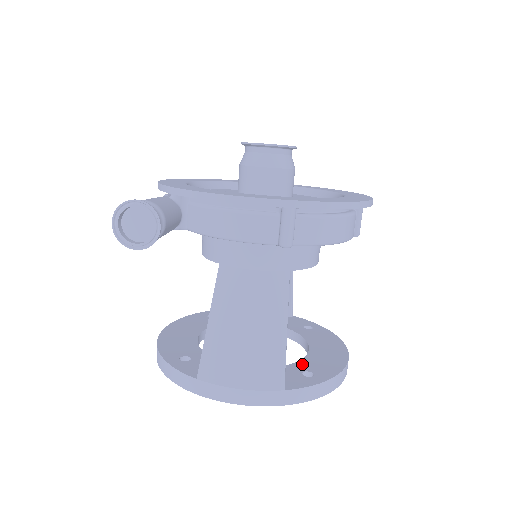
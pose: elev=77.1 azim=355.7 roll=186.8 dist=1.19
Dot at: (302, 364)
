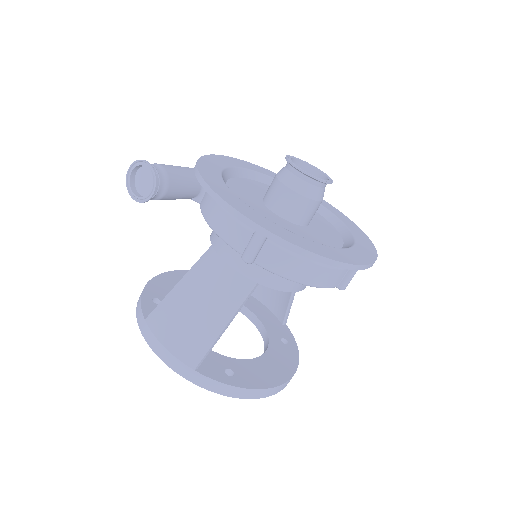
Dot at: (236, 363)
